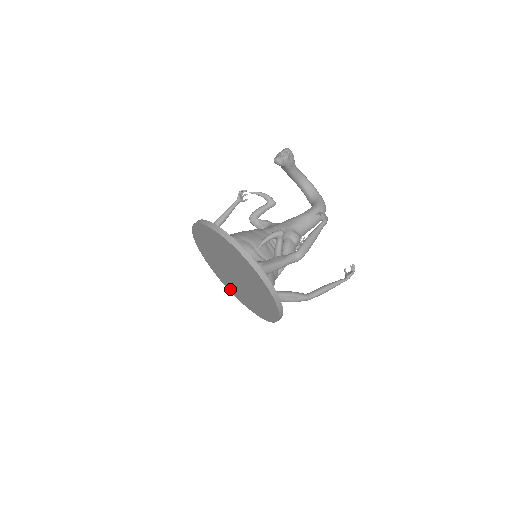
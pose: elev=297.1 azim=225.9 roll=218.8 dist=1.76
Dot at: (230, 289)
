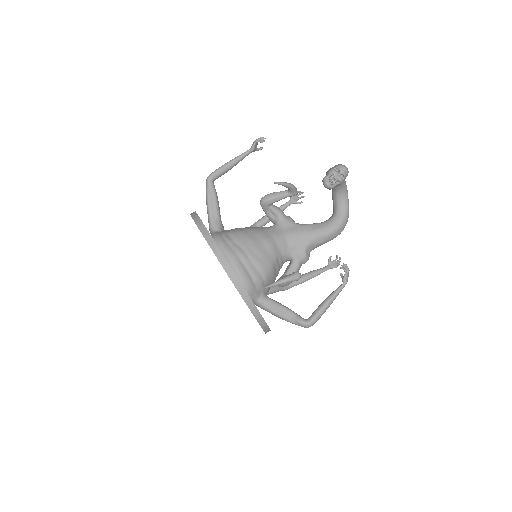
Dot at: occluded
